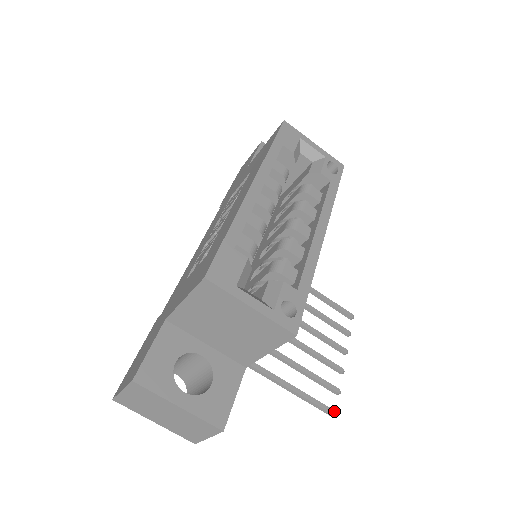
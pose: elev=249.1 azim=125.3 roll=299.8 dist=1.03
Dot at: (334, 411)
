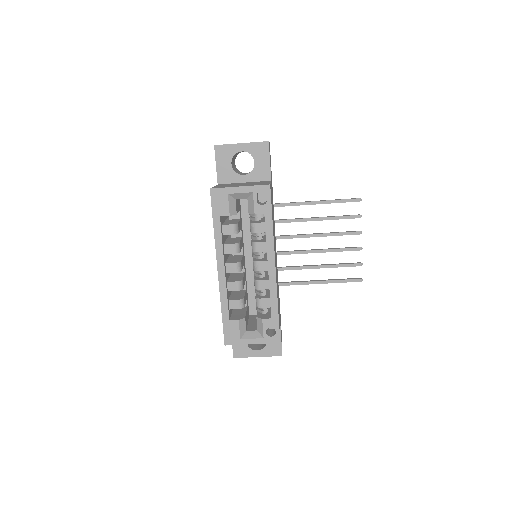
Dot at: (360, 279)
